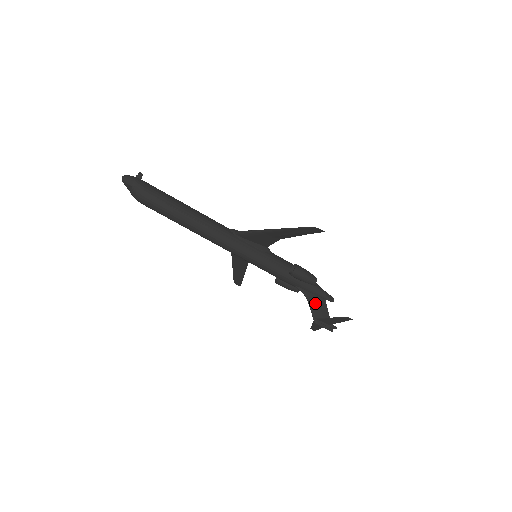
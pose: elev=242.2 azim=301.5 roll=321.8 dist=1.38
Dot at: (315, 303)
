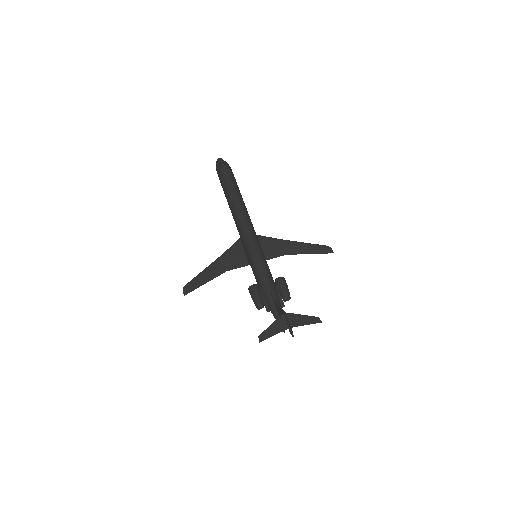
Dot at: occluded
